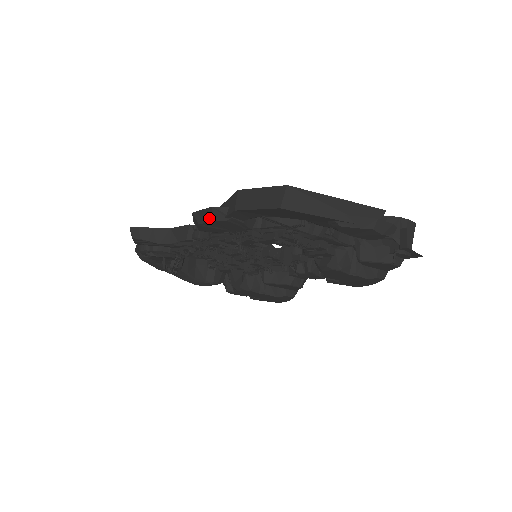
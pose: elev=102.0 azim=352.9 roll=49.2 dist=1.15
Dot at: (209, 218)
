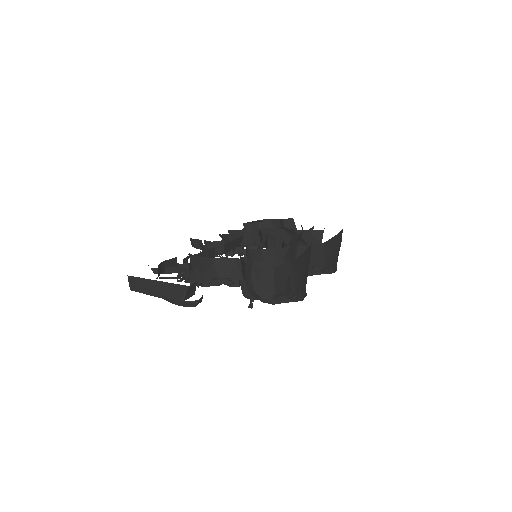
Dot at: occluded
